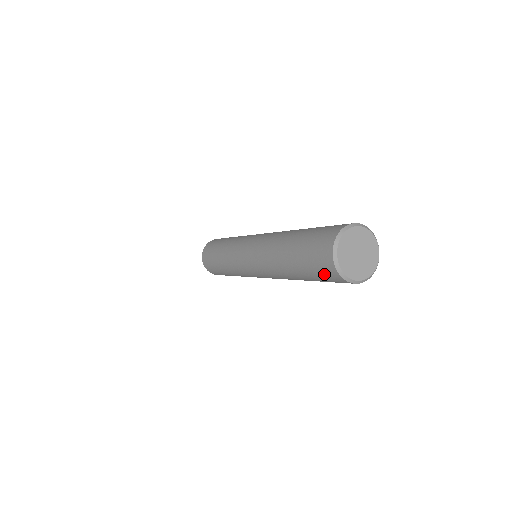
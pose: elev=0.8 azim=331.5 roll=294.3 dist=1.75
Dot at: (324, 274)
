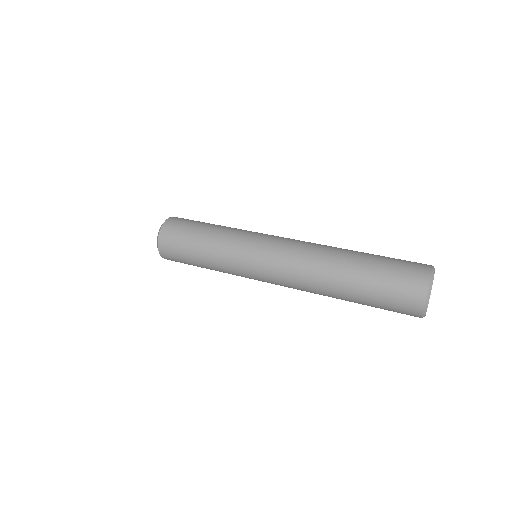
Dot at: (399, 311)
